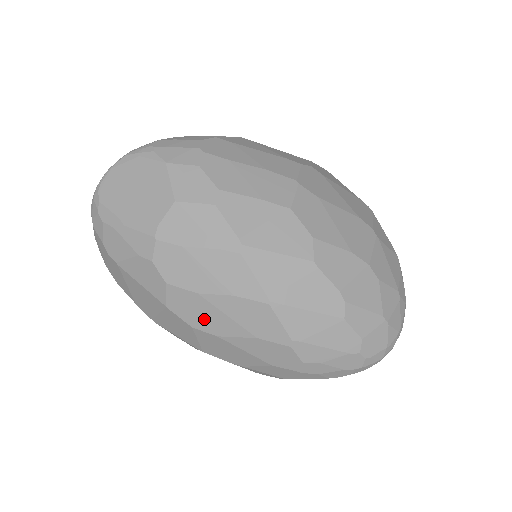
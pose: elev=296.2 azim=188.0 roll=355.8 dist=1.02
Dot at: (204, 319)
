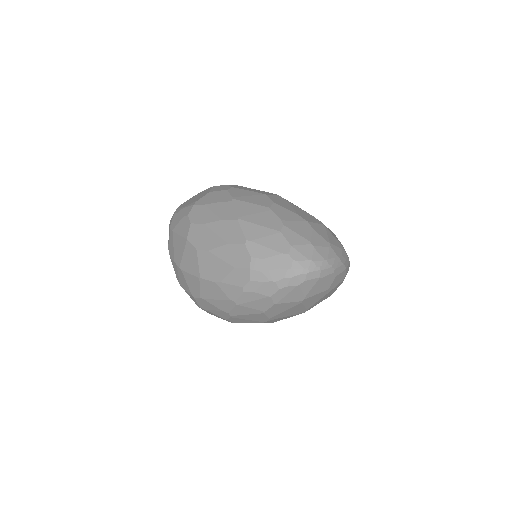
Dot at: (204, 241)
